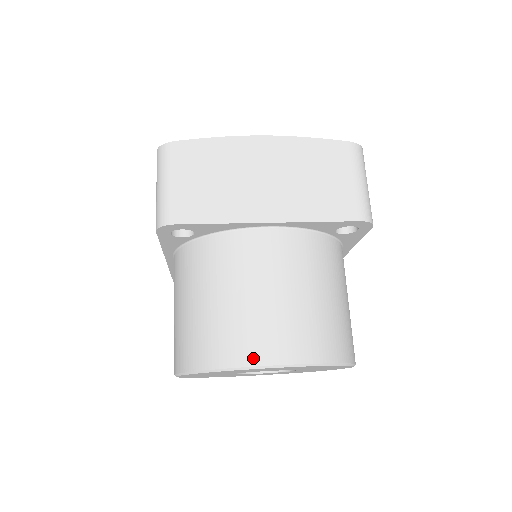
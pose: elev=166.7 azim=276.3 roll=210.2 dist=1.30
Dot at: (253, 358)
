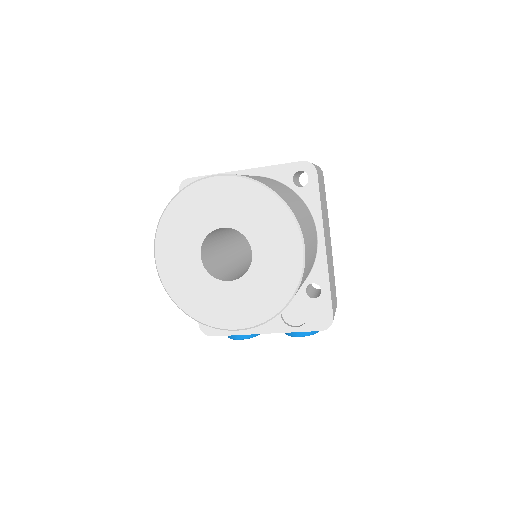
Dot at: occluded
